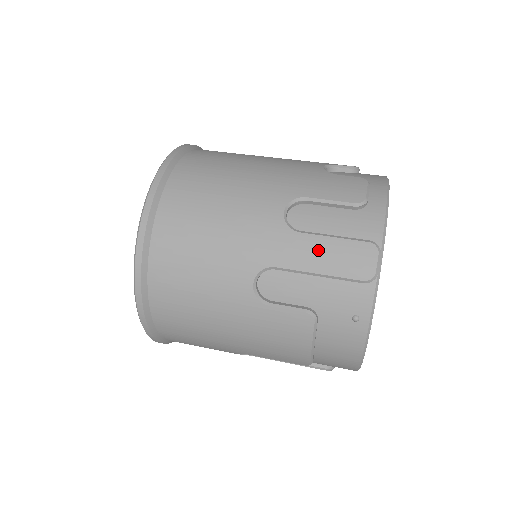
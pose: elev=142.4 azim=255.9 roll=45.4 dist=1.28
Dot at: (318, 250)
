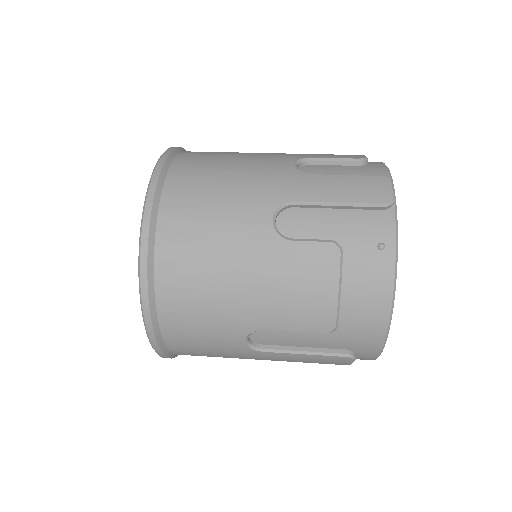
Dot at: (334, 184)
